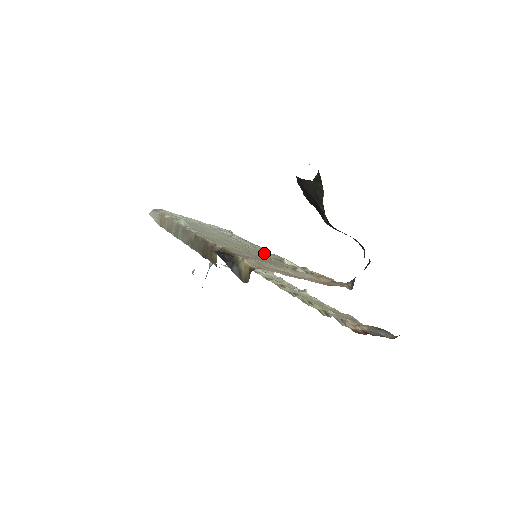
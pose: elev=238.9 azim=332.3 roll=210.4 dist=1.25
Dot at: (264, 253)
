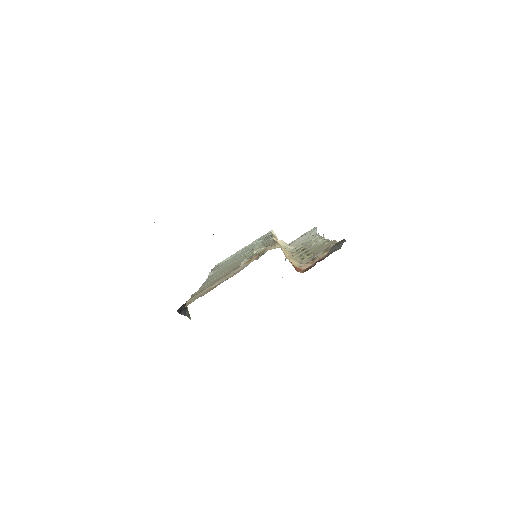
Dot at: occluded
